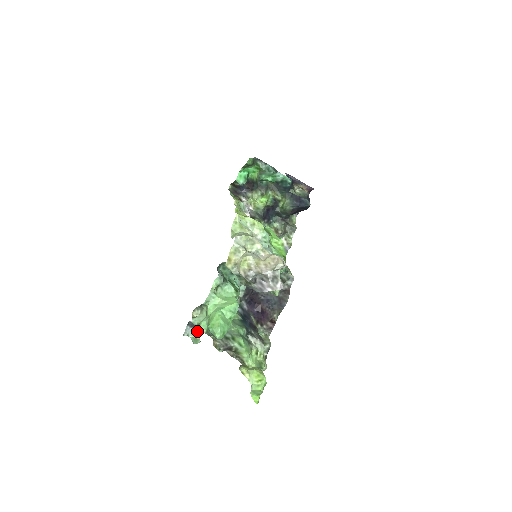
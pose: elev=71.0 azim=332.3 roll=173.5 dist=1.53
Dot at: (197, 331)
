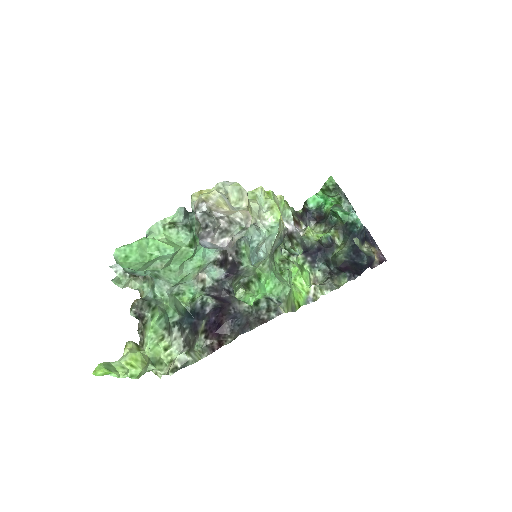
Dot at: (128, 275)
